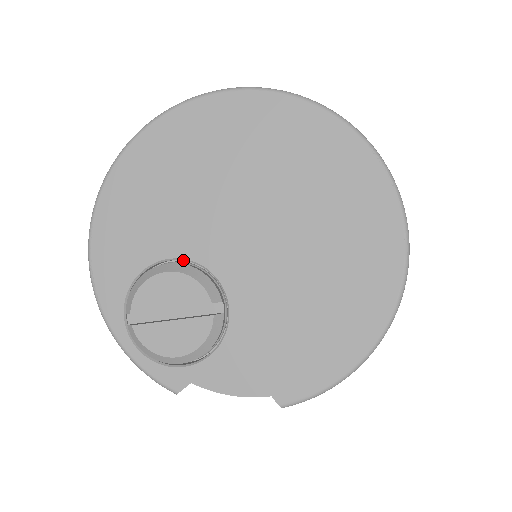
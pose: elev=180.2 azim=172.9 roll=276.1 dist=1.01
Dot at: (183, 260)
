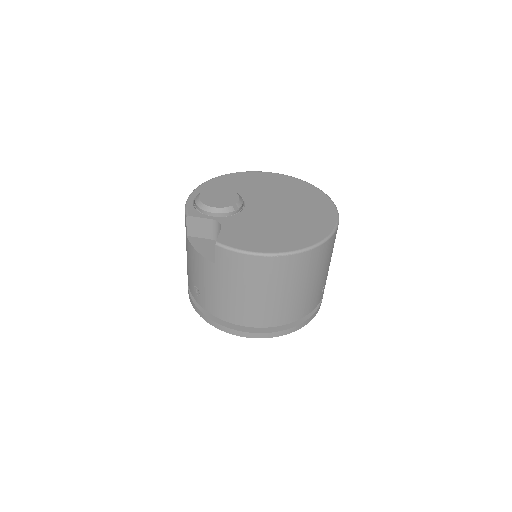
Dot at: occluded
